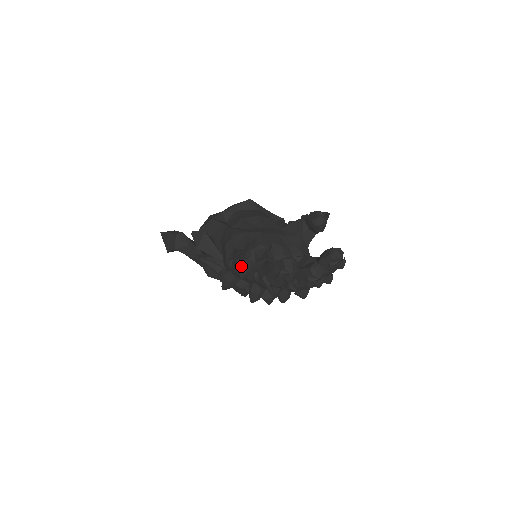
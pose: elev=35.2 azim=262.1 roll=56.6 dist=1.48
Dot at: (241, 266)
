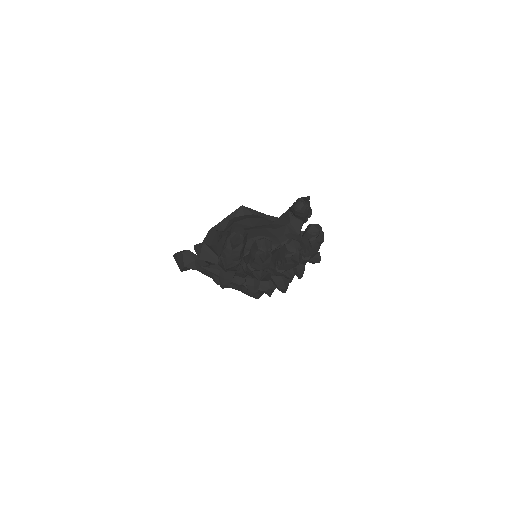
Dot at: occluded
